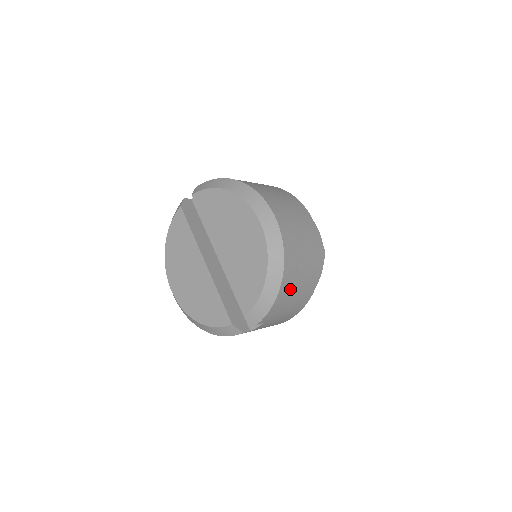
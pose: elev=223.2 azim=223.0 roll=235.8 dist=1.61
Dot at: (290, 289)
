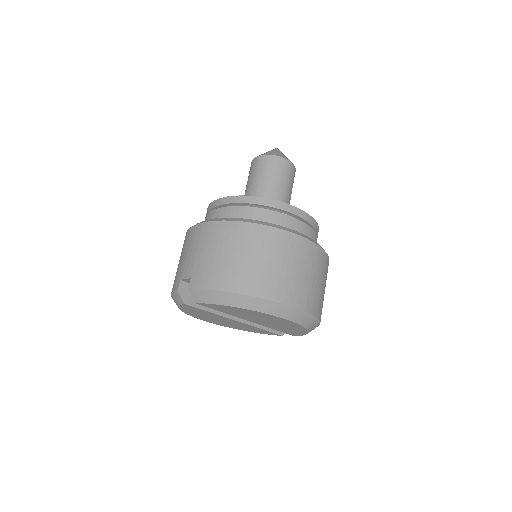
Dot at: occluded
